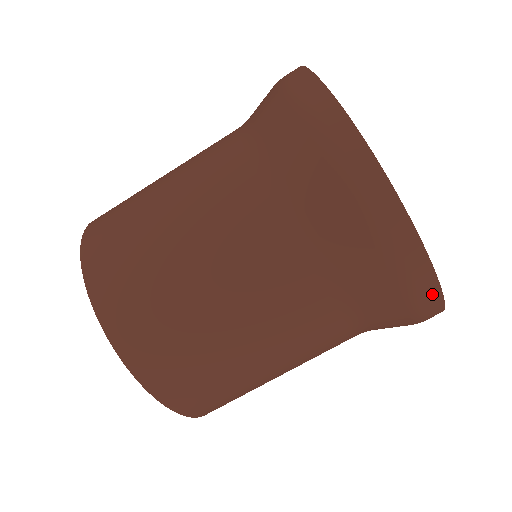
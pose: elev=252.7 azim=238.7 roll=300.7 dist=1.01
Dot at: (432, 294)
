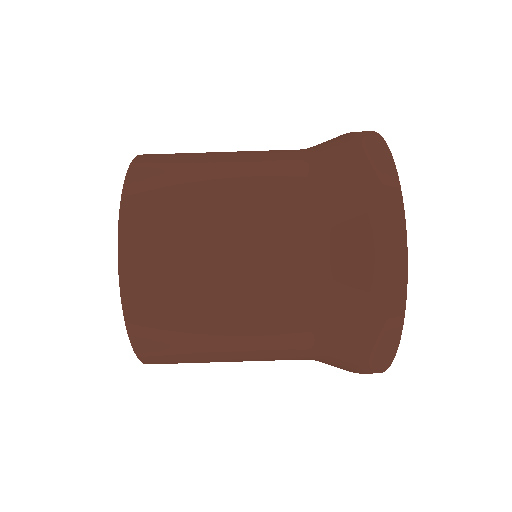
Dot at: (390, 345)
